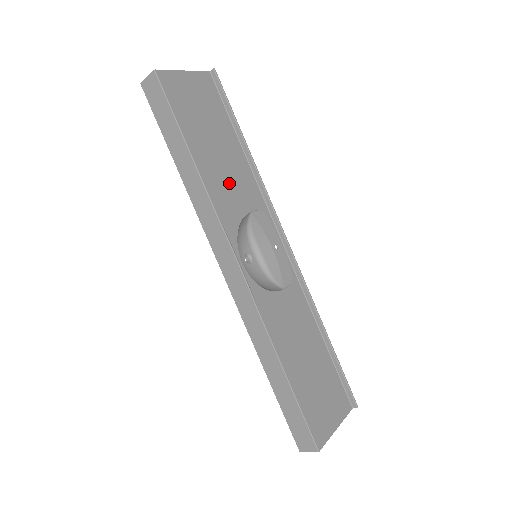
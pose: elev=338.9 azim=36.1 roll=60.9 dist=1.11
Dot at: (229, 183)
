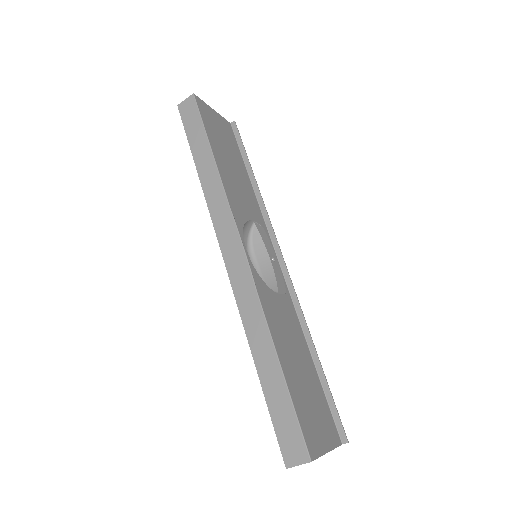
Dot at: (239, 191)
